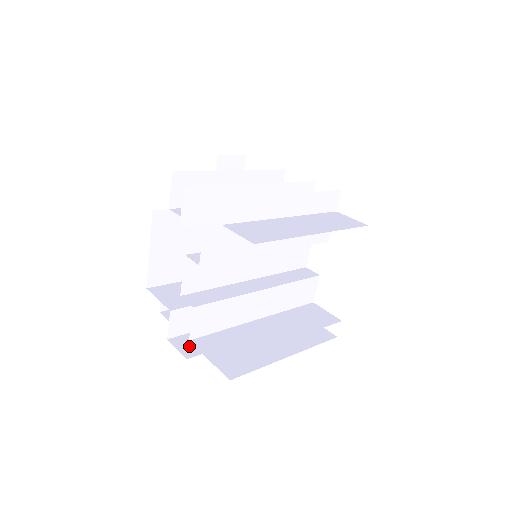
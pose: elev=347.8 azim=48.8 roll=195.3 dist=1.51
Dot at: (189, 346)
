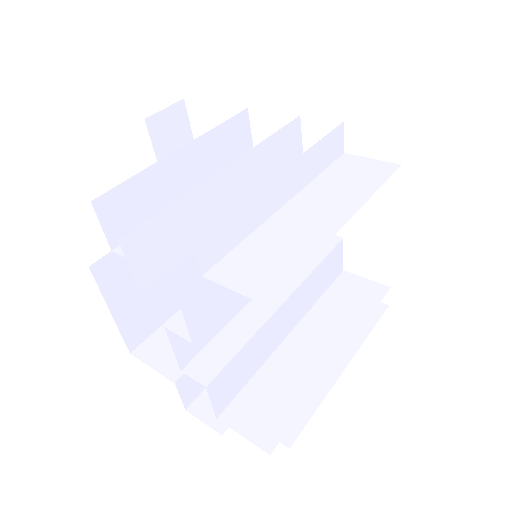
Dot at: occluded
